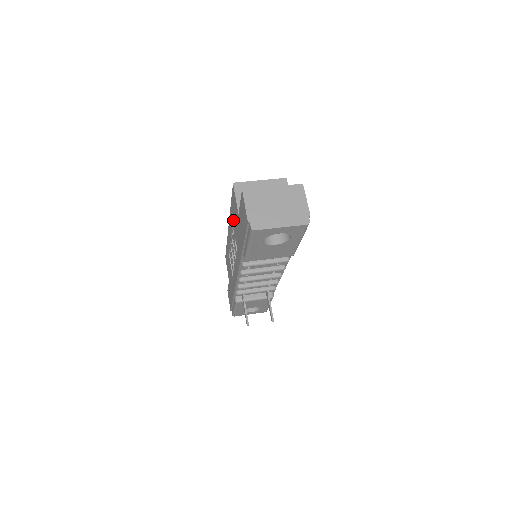
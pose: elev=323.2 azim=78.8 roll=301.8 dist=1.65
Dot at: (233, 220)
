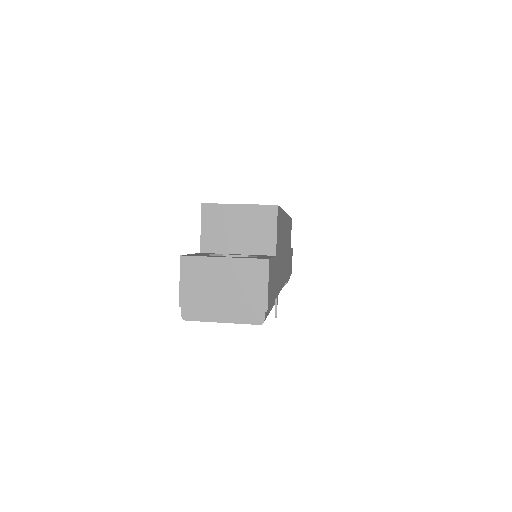
Dot at: occluded
